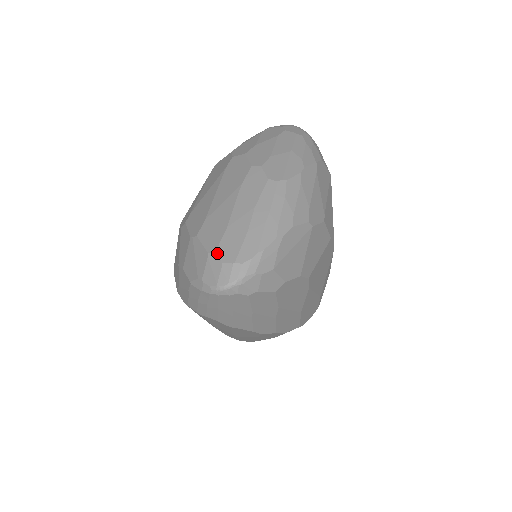
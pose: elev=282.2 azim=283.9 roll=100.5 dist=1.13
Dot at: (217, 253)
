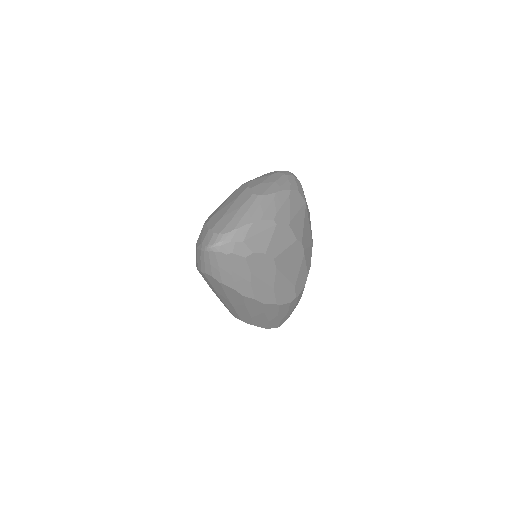
Dot at: (212, 229)
